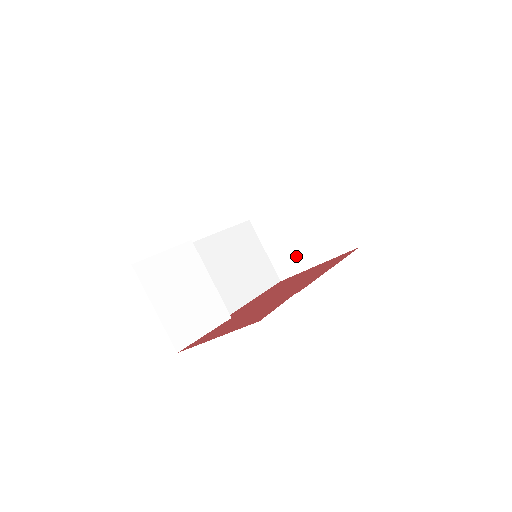
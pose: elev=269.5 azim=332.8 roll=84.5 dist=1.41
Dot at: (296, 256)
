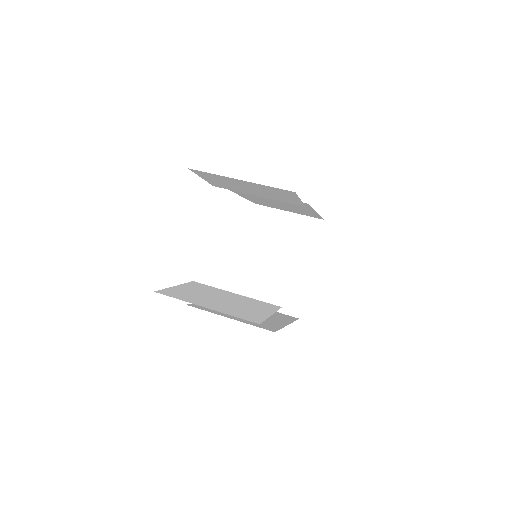
Dot at: (291, 282)
